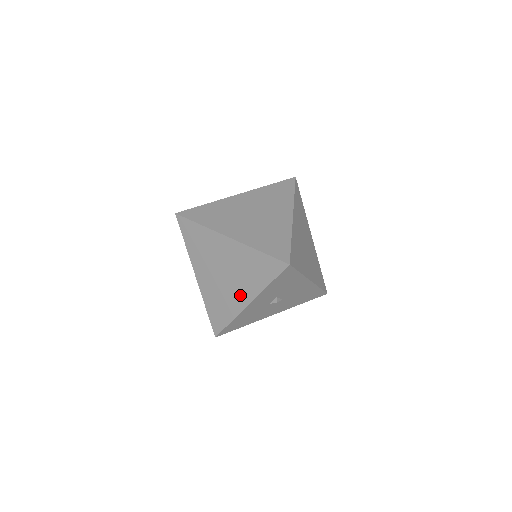
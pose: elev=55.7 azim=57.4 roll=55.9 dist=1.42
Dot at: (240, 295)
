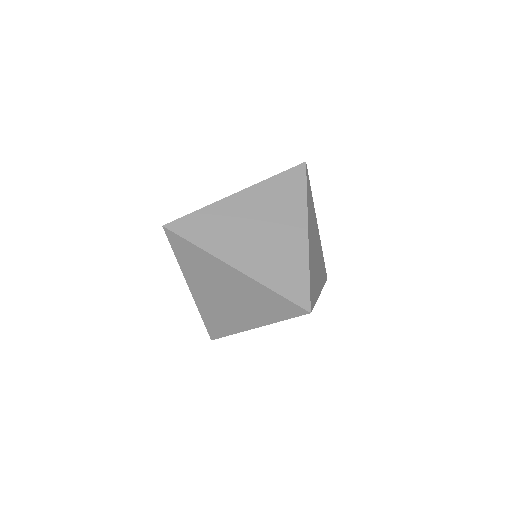
Dot at: (245, 319)
